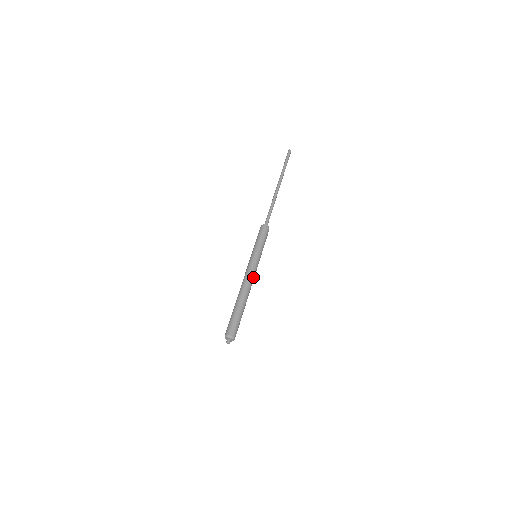
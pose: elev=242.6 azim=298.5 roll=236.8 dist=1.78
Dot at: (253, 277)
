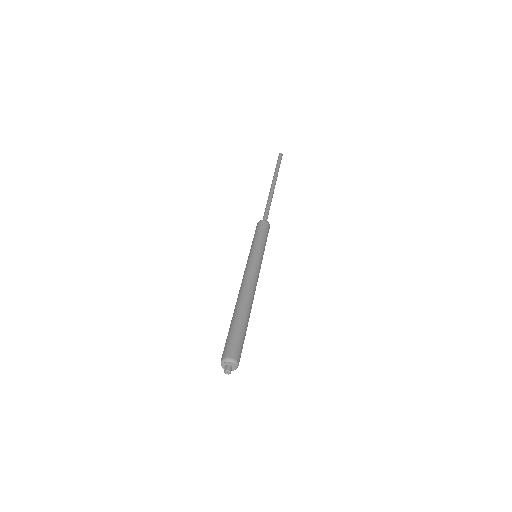
Dot at: (256, 284)
